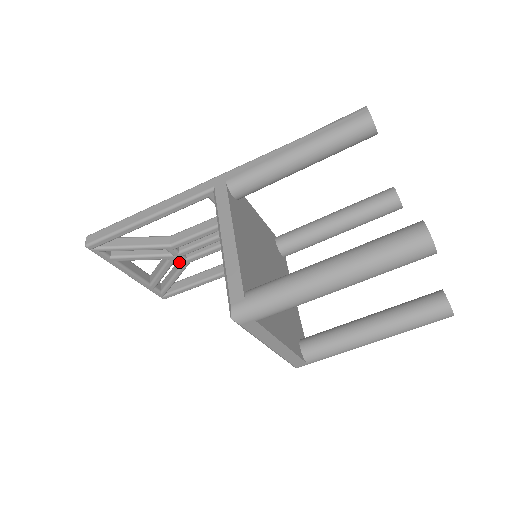
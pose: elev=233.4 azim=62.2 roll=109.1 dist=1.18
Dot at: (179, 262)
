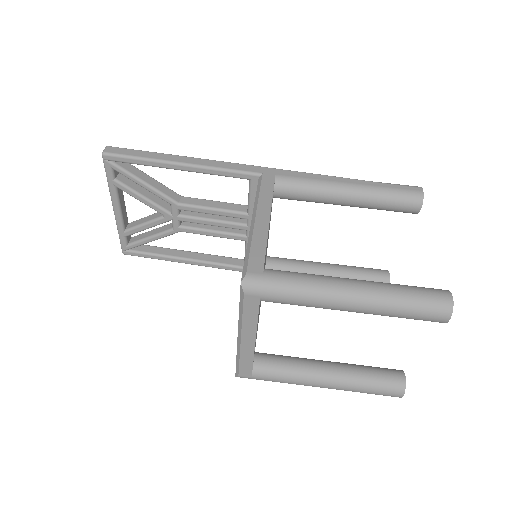
Dot at: (168, 226)
